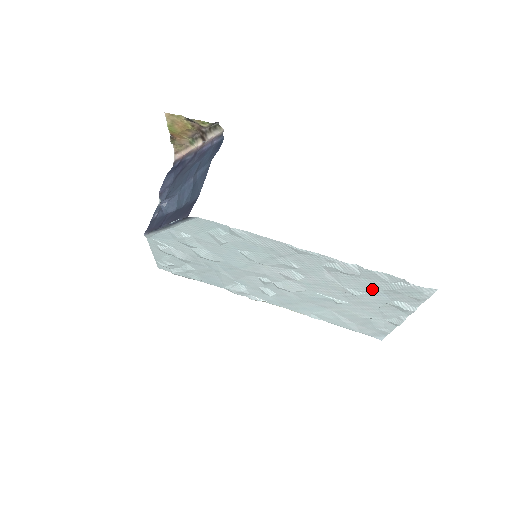
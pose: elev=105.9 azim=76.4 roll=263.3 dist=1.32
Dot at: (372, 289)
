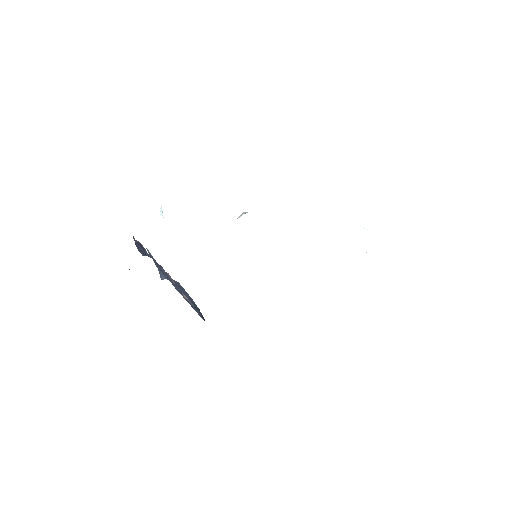
Dot at: occluded
